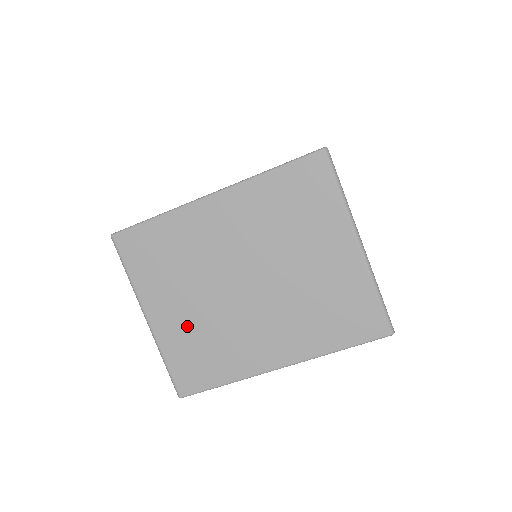
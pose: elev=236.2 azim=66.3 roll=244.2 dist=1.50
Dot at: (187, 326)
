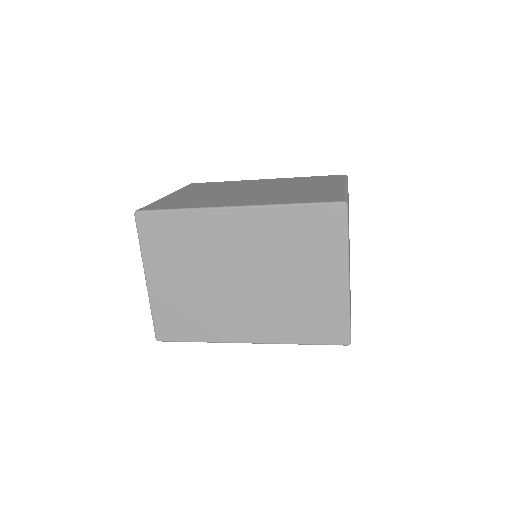
Dot at: occluded
